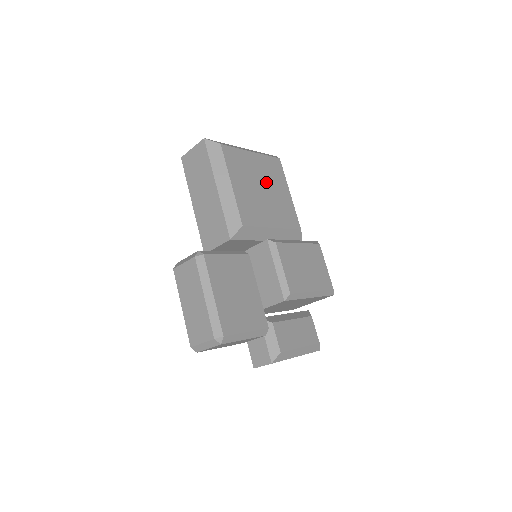
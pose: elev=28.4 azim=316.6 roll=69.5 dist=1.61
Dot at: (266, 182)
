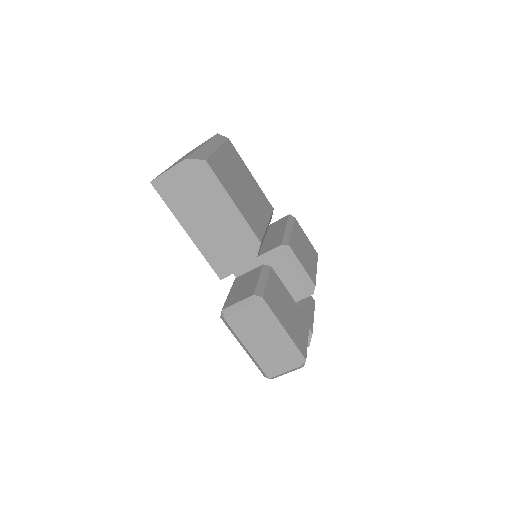
Dot at: (240, 177)
